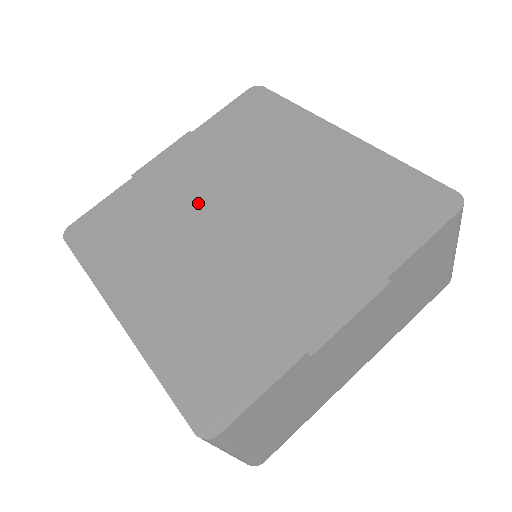
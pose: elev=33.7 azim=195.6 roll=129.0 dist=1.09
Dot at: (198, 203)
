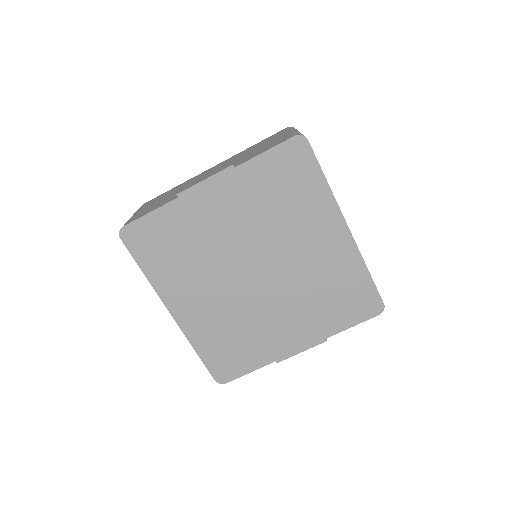
Dot at: (231, 249)
